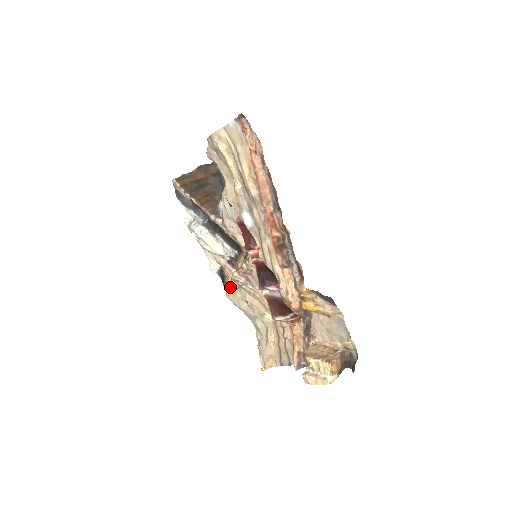
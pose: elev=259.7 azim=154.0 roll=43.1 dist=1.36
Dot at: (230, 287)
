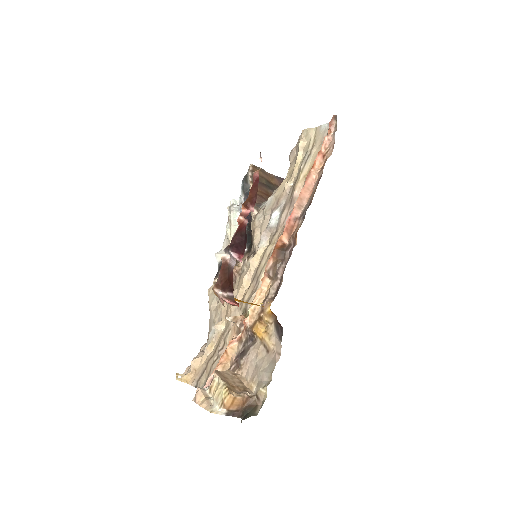
Dot at: occluded
